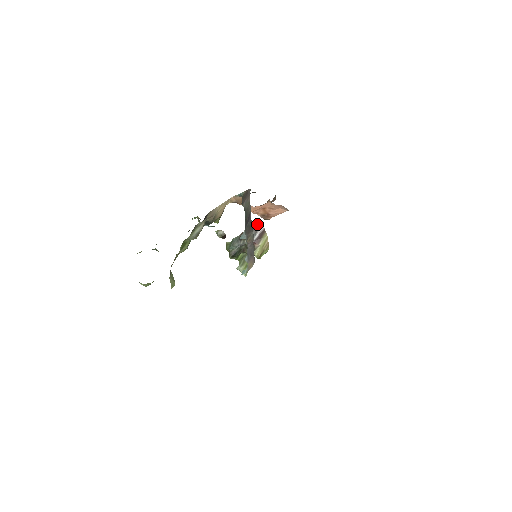
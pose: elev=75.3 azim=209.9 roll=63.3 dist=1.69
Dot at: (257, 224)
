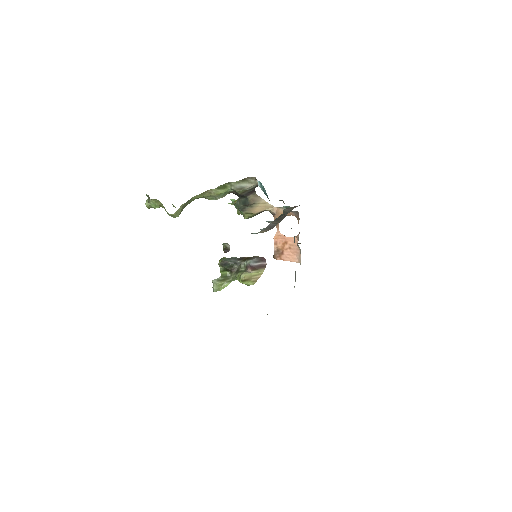
Dot at: (264, 258)
